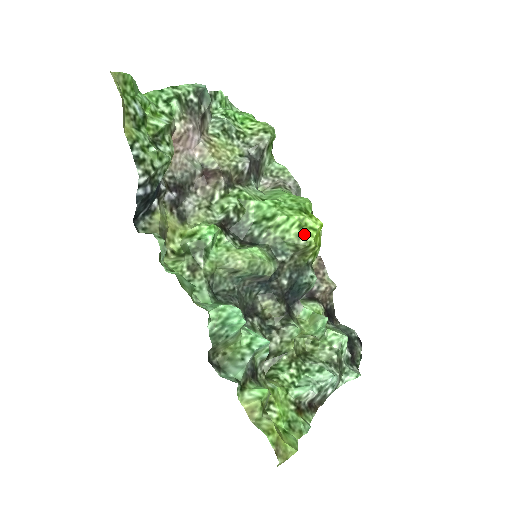
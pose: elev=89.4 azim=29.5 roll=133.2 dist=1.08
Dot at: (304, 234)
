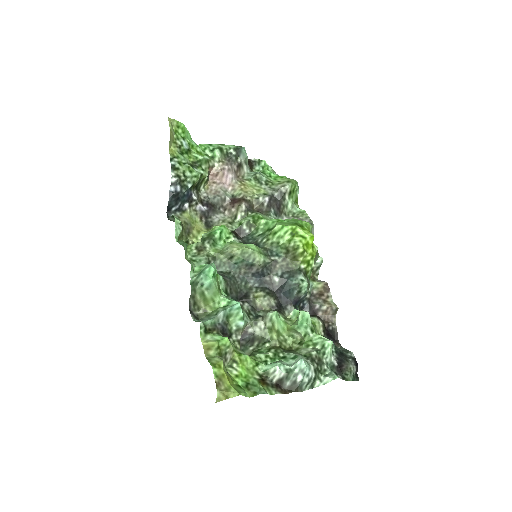
Dot at: (294, 239)
